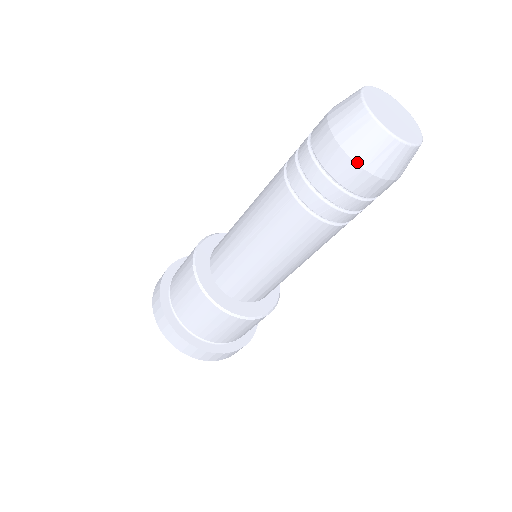
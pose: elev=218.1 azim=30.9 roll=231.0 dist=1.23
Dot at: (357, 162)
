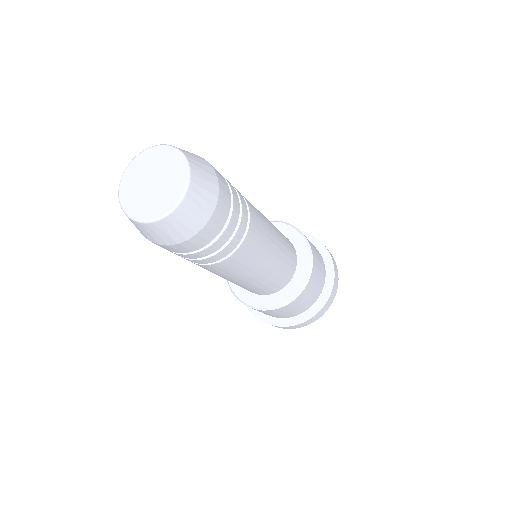
Dot at: (168, 245)
